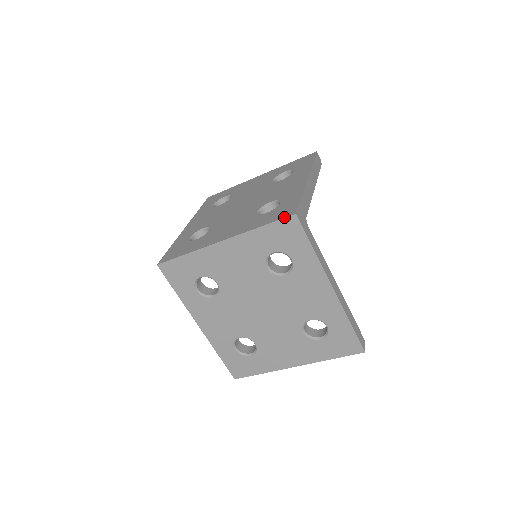
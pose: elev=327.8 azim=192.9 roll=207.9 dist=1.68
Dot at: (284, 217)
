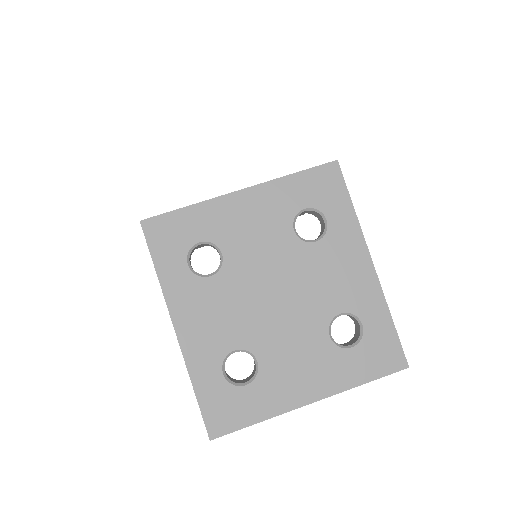
Dot at: (323, 164)
